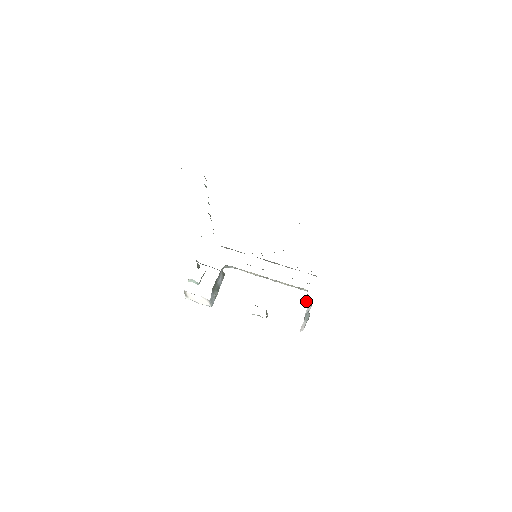
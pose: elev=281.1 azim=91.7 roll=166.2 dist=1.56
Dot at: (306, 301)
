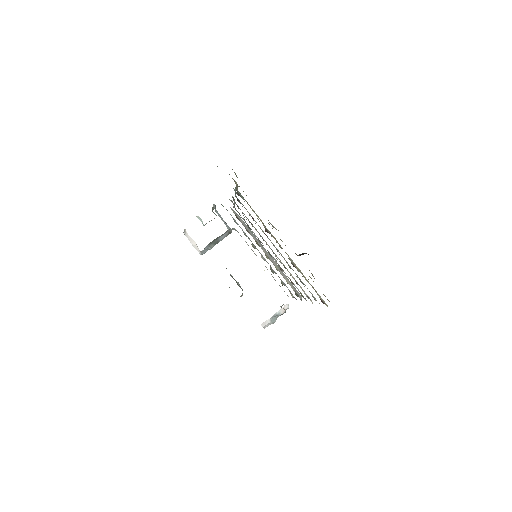
Dot at: (281, 307)
